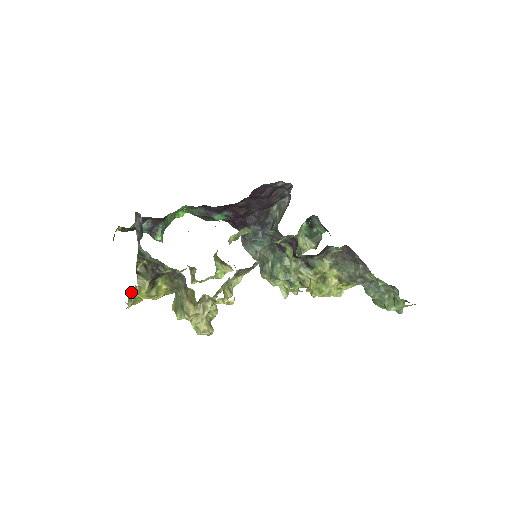
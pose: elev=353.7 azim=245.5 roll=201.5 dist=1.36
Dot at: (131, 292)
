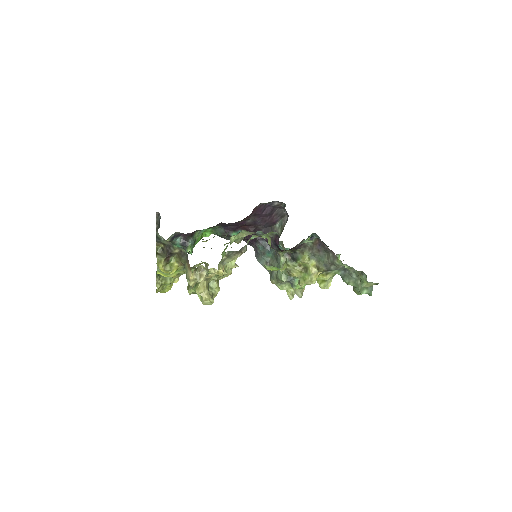
Dot at: (158, 276)
